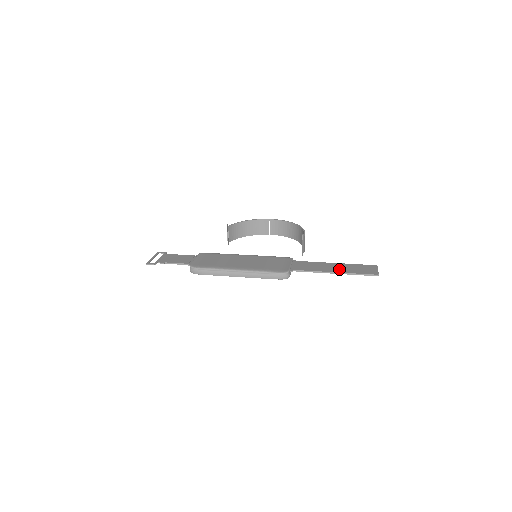
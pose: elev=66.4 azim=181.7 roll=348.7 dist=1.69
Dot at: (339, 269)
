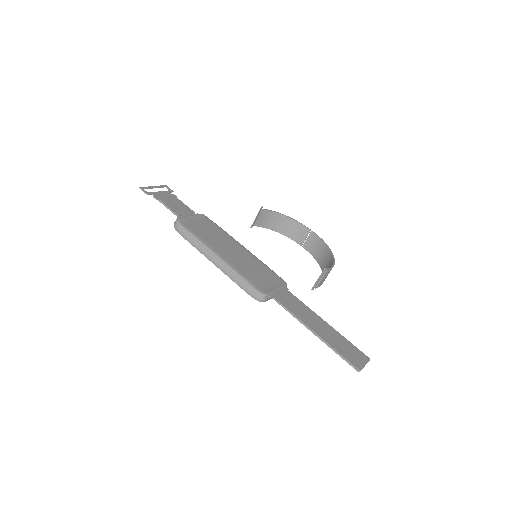
Dot at: (323, 332)
